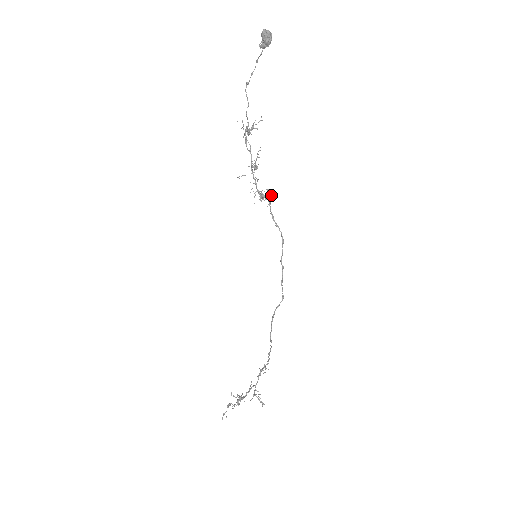
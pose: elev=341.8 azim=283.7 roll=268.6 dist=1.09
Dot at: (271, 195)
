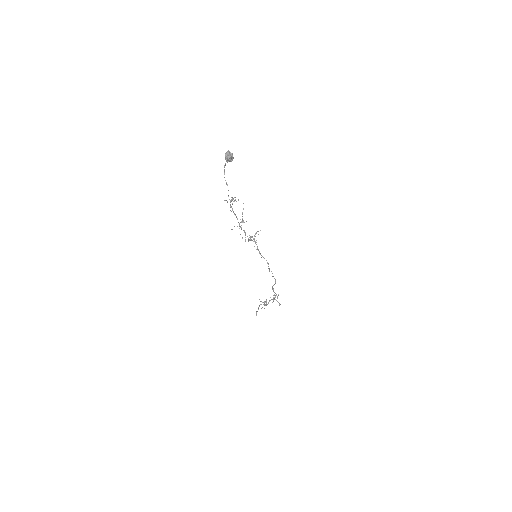
Dot at: occluded
